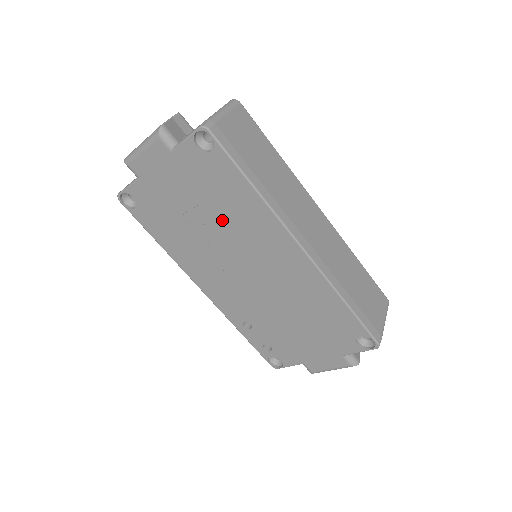
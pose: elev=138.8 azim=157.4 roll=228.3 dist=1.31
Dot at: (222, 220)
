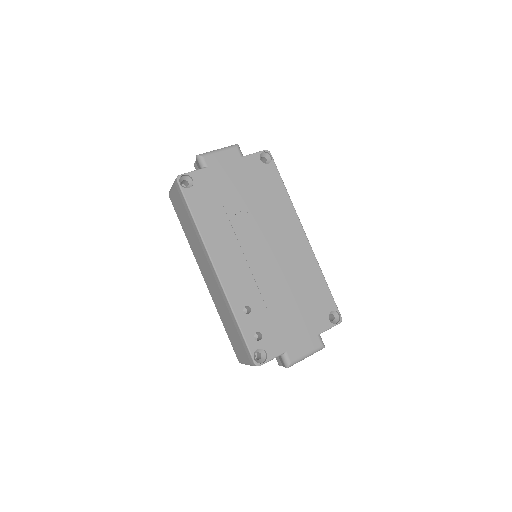
Dot at: (260, 208)
